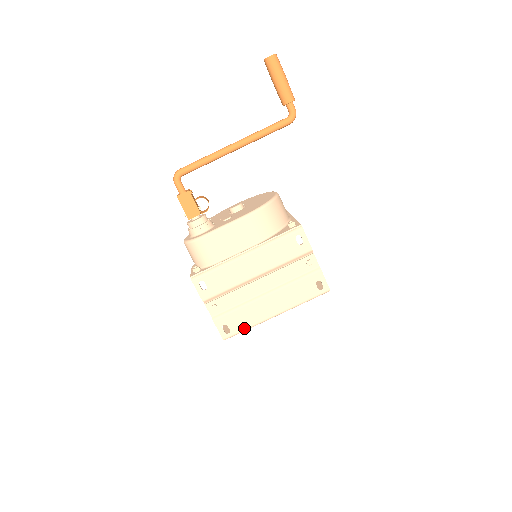
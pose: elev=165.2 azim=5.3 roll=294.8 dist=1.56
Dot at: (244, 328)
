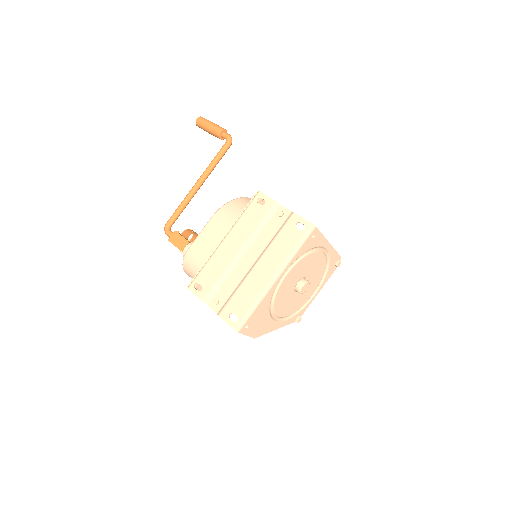
Dot at: (249, 307)
